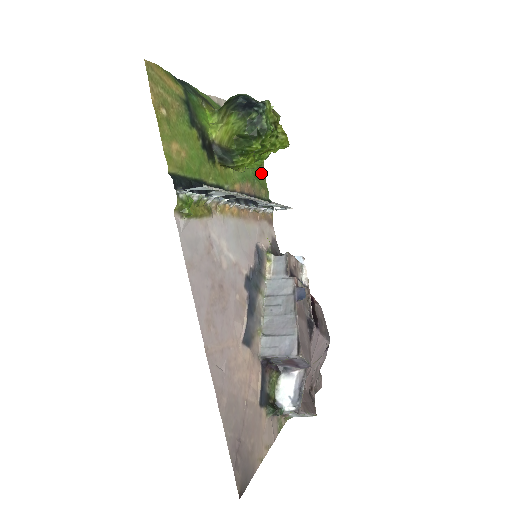
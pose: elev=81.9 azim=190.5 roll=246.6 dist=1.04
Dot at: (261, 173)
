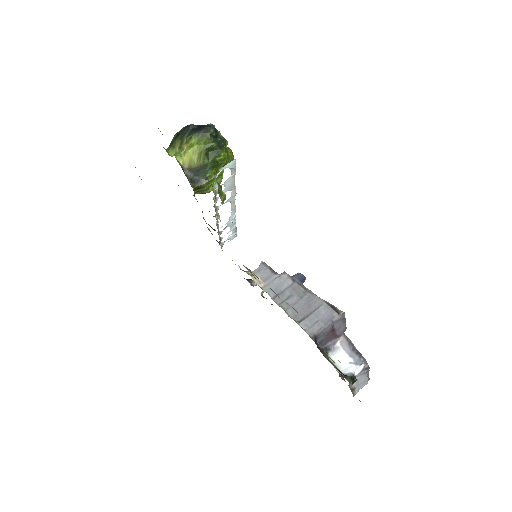
Dot at: occluded
